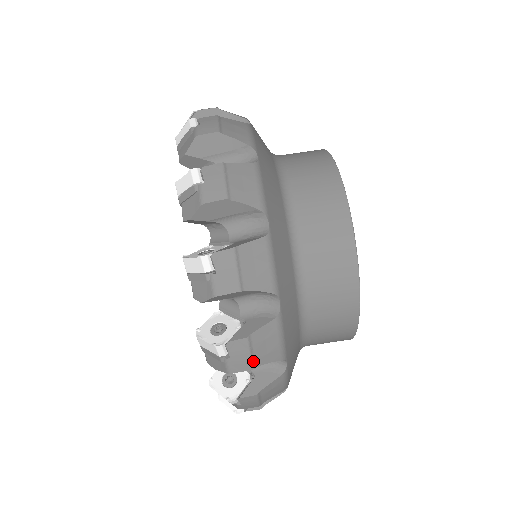
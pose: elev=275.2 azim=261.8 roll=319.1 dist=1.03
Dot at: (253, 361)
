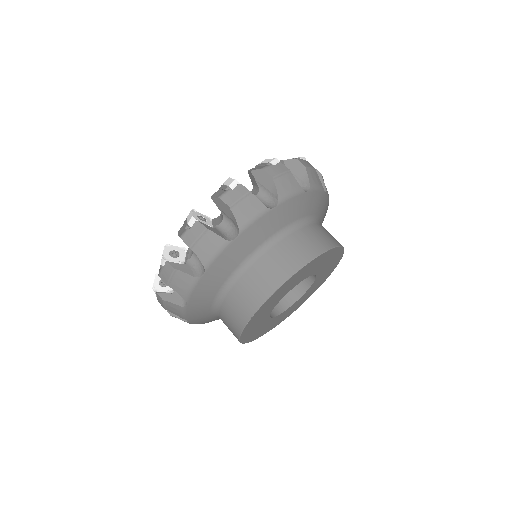
Dot at: (166, 308)
